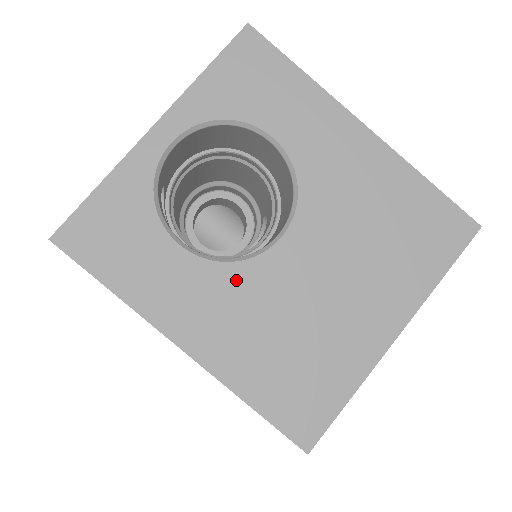
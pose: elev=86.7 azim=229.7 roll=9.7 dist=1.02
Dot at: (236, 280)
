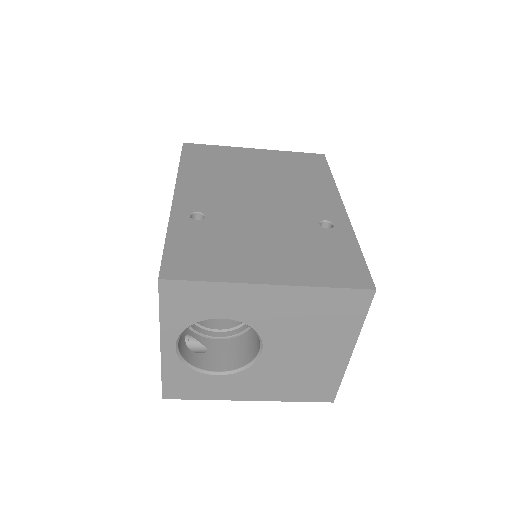
Dot at: (254, 373)
